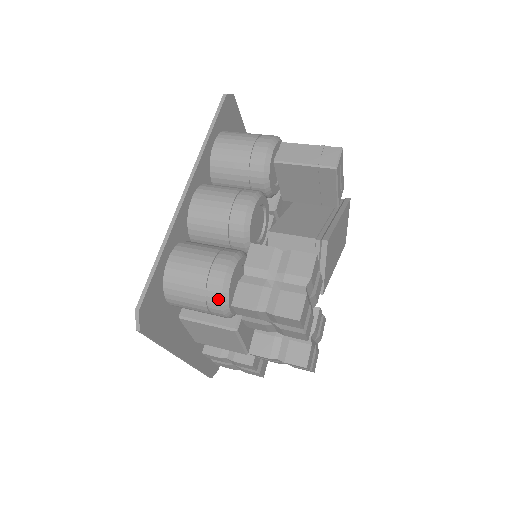
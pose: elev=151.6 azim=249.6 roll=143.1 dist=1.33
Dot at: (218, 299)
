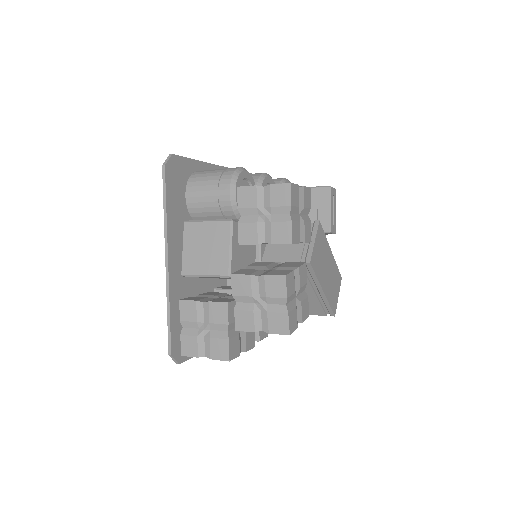
Dot at: (230, 174)
